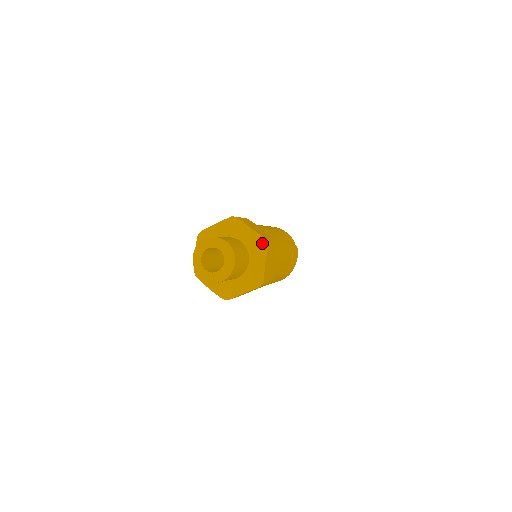
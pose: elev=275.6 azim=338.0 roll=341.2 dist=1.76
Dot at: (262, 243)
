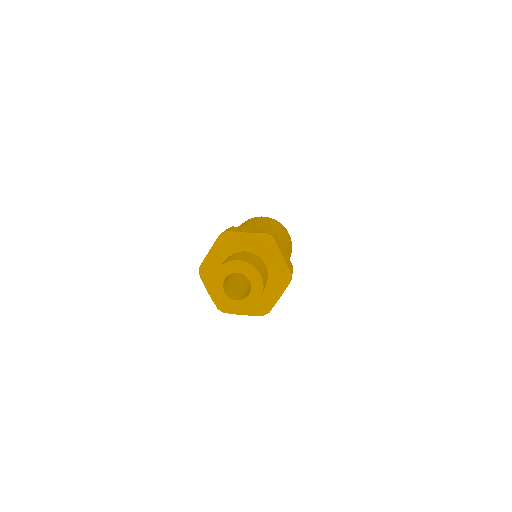
Dot at: (287, 277)
